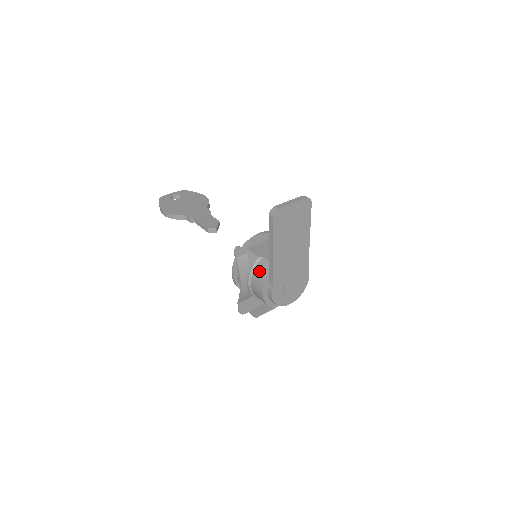
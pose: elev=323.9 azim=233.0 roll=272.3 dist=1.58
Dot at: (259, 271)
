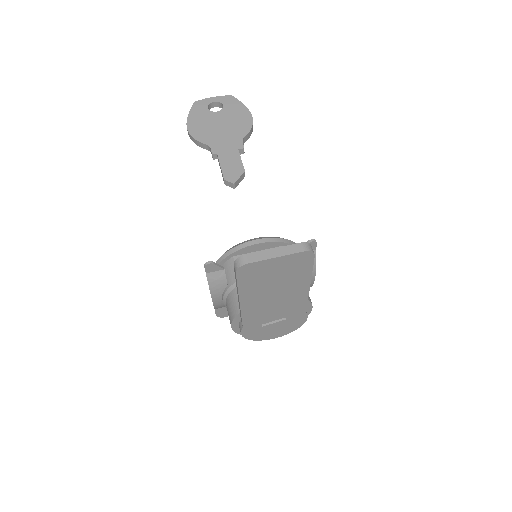
Dot at: (233, 299)
